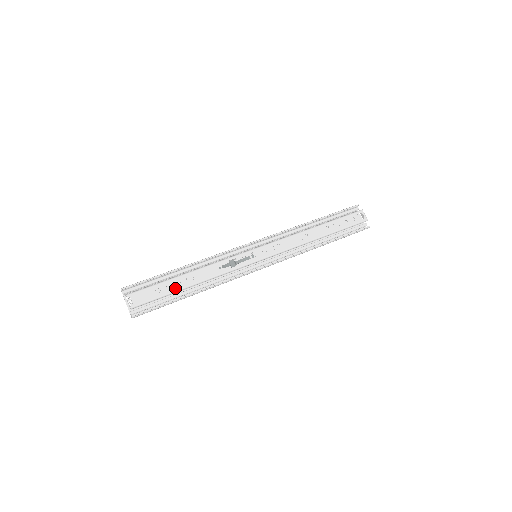
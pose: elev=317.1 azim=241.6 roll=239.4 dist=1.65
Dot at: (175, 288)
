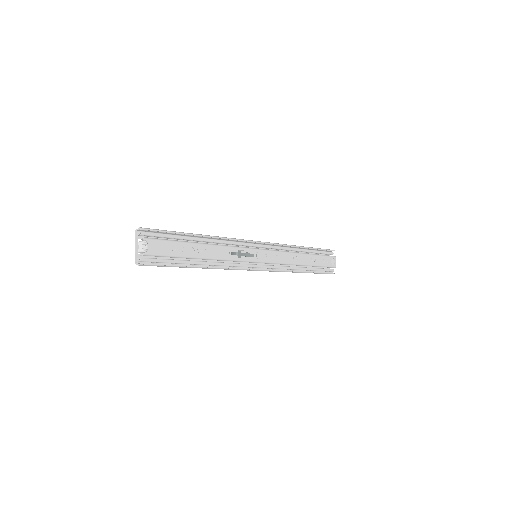
Dot at: (189, 254)
